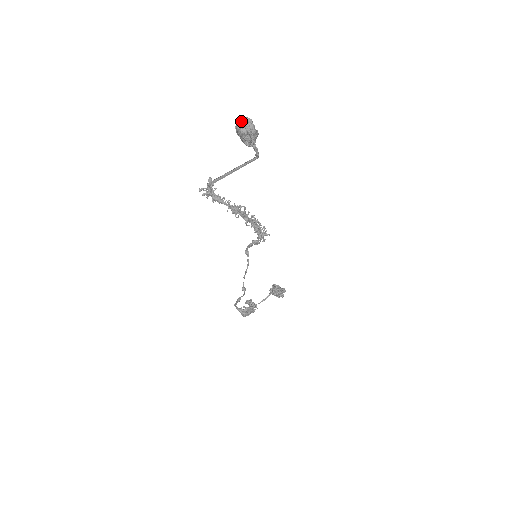
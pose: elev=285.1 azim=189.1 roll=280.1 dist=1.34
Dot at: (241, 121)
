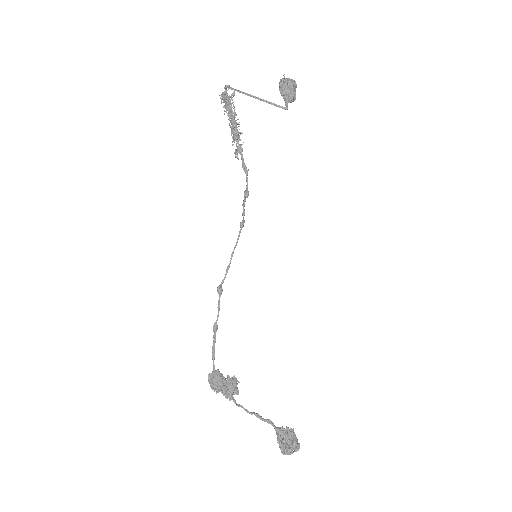
Dot at: occluded
